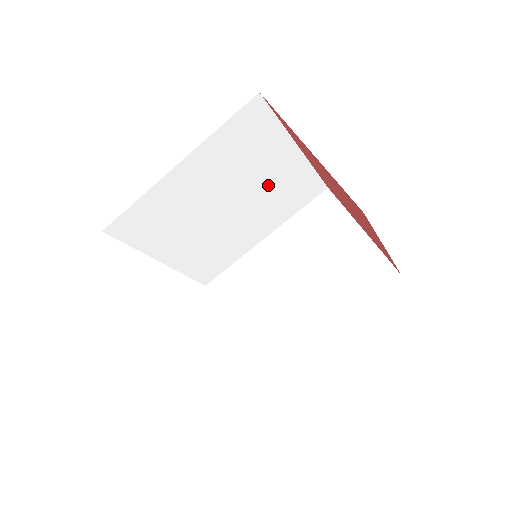
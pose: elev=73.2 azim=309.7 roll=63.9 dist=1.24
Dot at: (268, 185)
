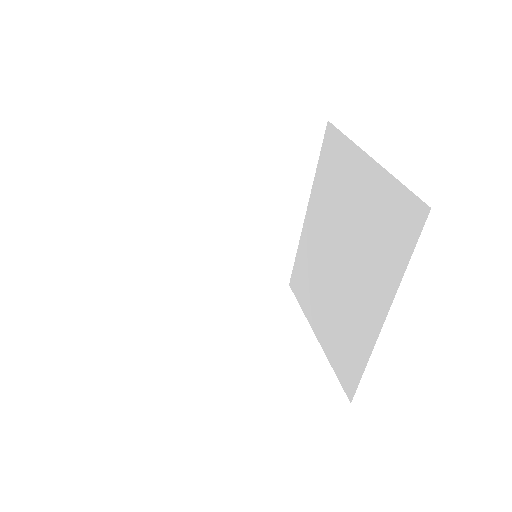
Dot at: occluded
